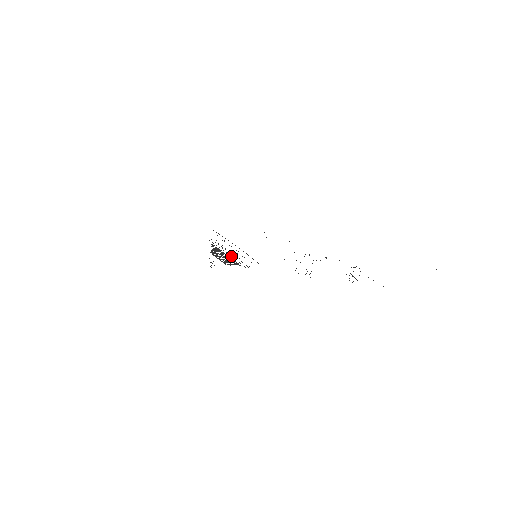
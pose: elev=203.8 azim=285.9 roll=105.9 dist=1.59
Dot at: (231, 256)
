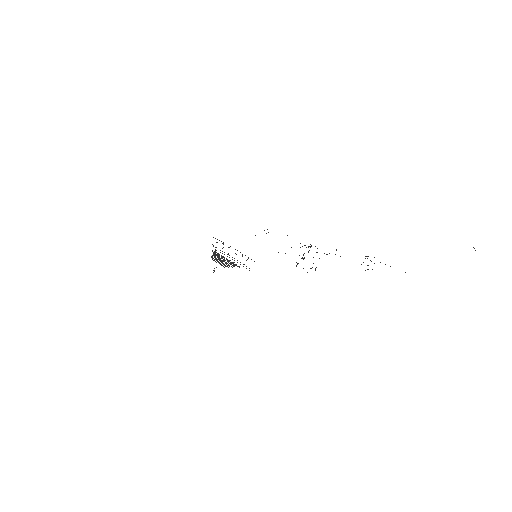
Dot at: occluded
